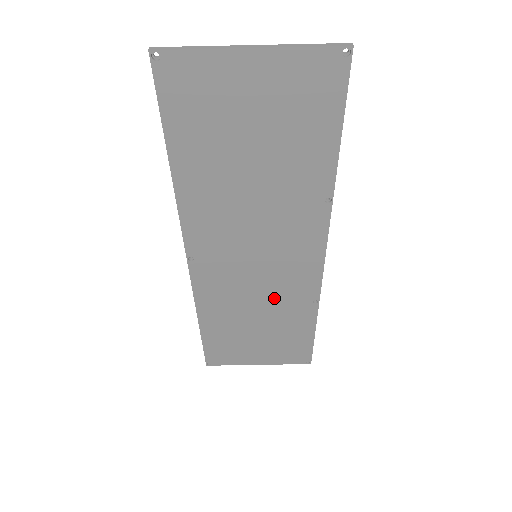
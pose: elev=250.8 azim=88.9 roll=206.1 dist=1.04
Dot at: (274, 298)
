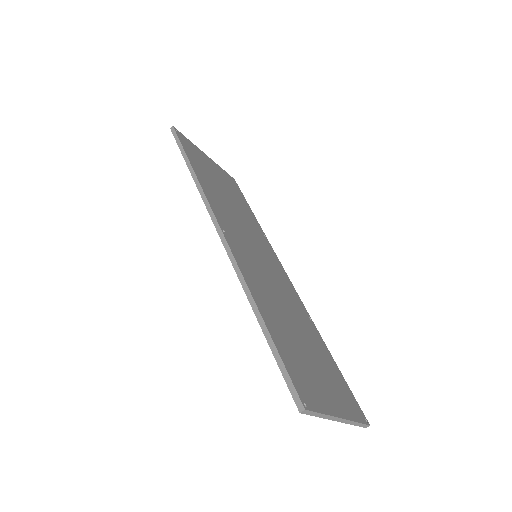
Dot at: occluded
